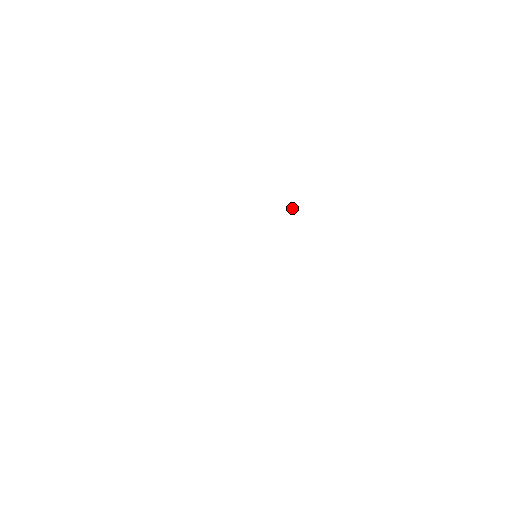
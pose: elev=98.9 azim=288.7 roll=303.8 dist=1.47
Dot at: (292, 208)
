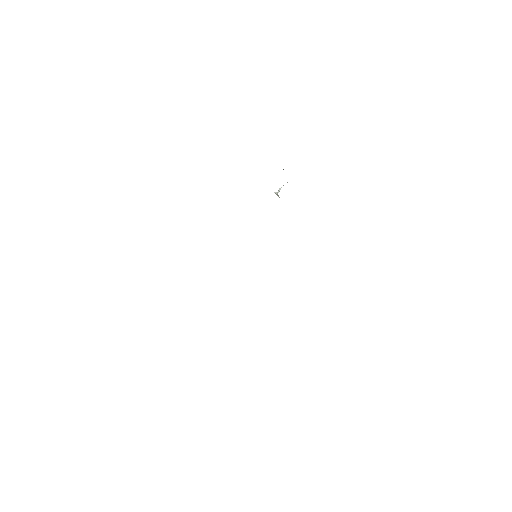
Dot at: (276, 193)
